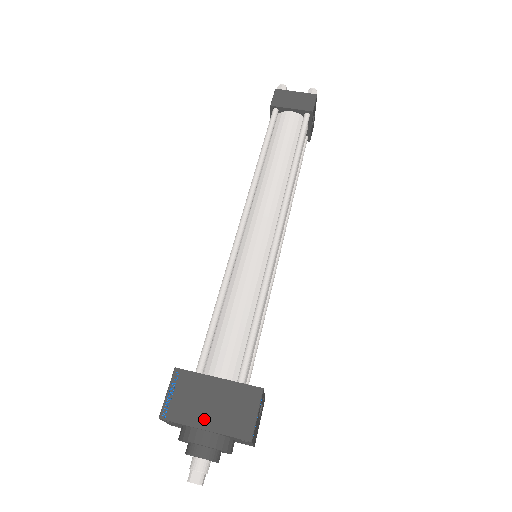
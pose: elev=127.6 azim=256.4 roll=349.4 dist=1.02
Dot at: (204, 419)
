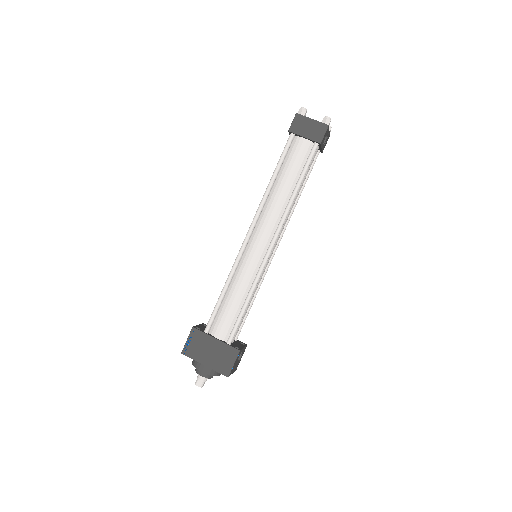
Dot at: (205, 360)
